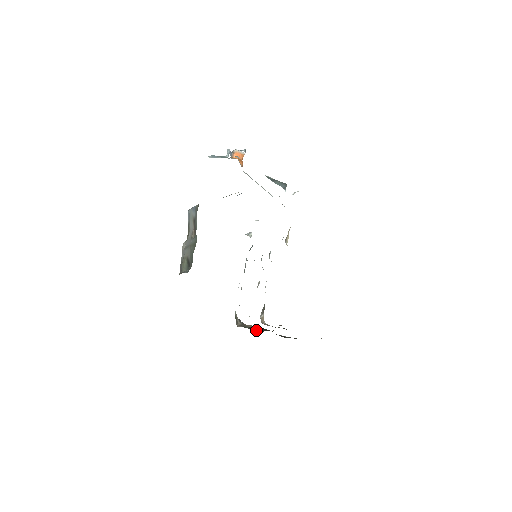
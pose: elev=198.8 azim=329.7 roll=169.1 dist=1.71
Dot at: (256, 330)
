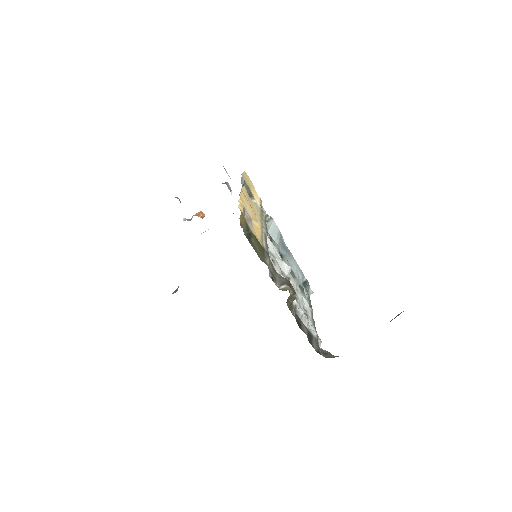
Dot at: occluded
